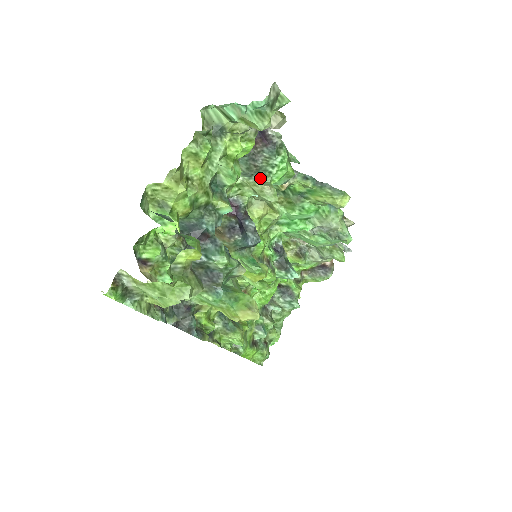
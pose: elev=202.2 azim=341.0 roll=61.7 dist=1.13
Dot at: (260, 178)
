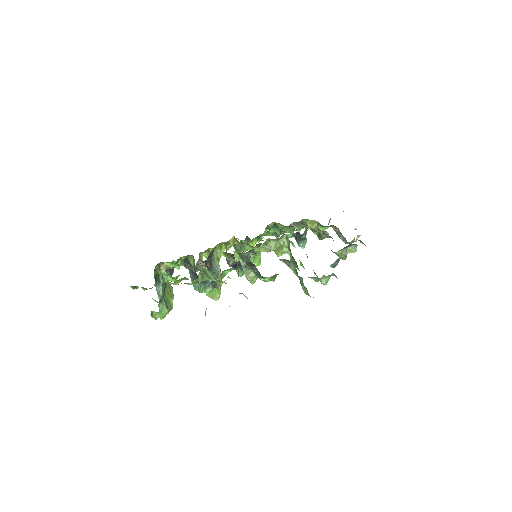
Dot at: occluded
